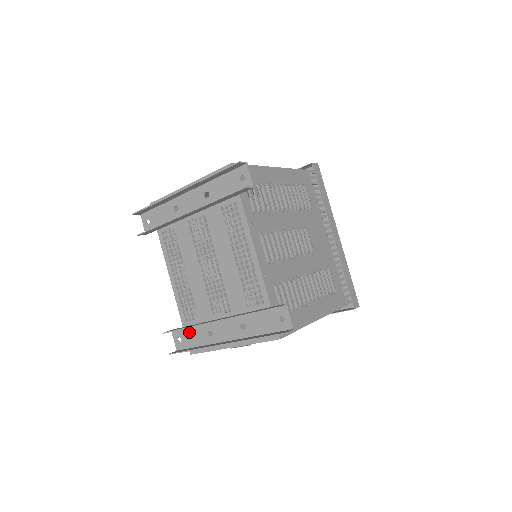
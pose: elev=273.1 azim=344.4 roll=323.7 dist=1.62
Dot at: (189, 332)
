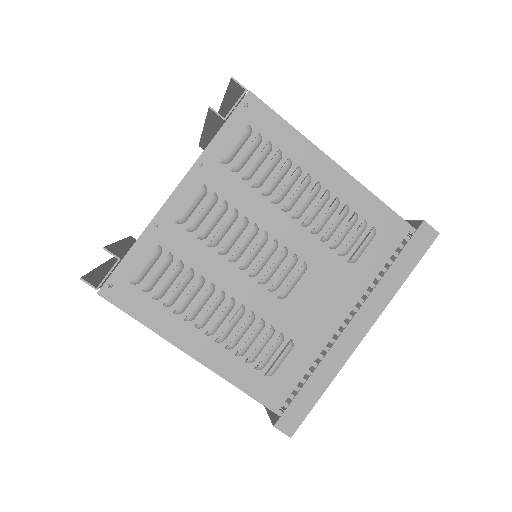
Dot at: occluded
